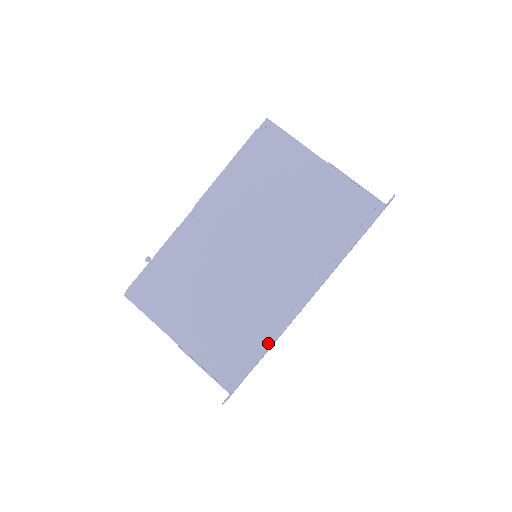
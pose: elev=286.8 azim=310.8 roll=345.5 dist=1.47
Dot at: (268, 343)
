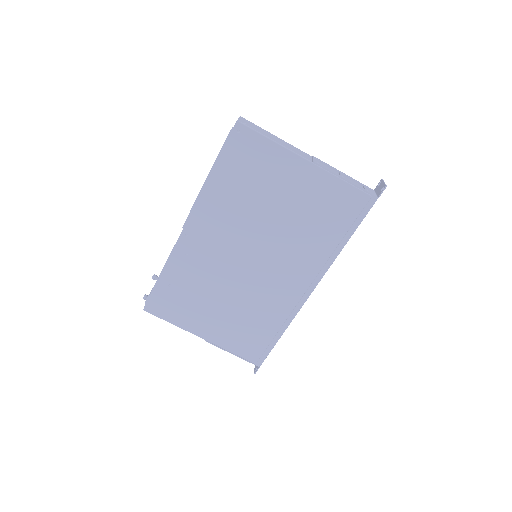
Dot at: (283, 328)
